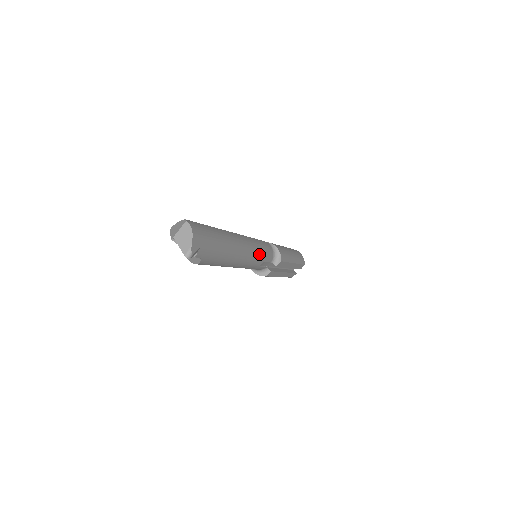
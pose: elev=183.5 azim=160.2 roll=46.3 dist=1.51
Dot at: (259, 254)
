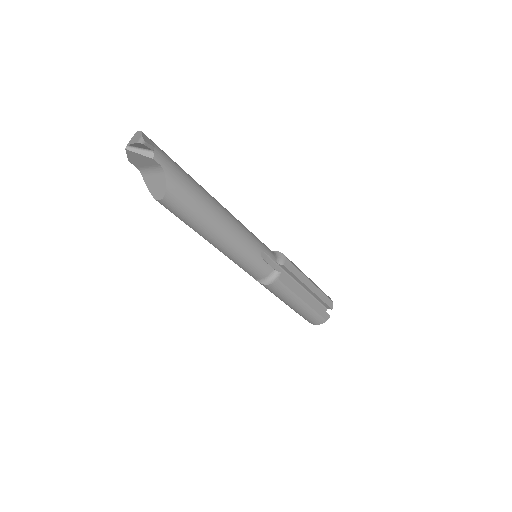
Dot at: (251, 234)
